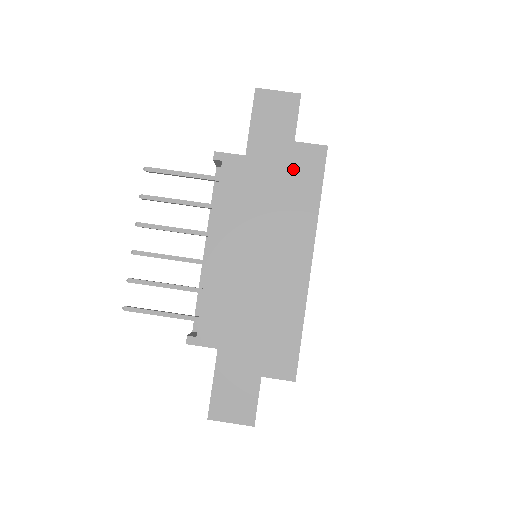
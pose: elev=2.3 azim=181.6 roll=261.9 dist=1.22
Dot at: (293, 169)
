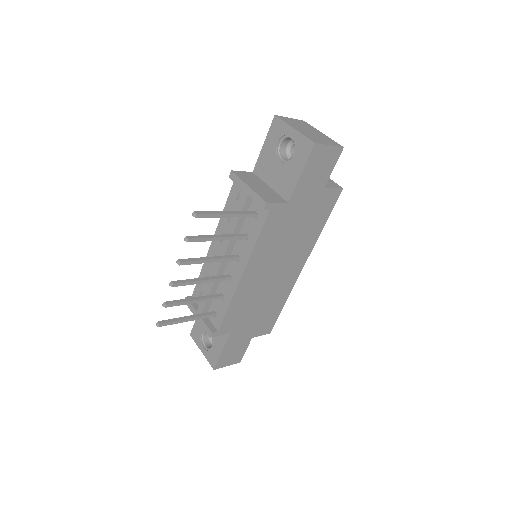
Dot at: (316, 209)
